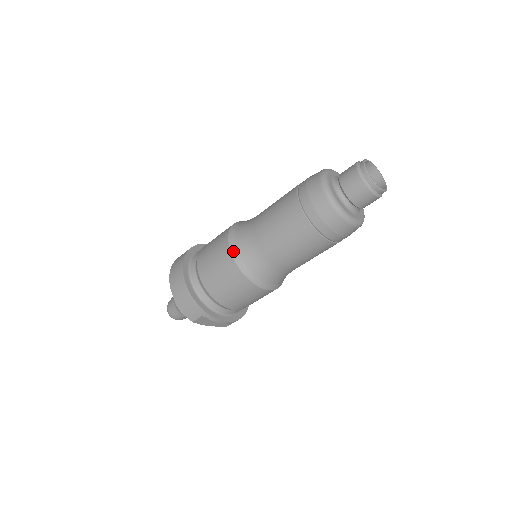
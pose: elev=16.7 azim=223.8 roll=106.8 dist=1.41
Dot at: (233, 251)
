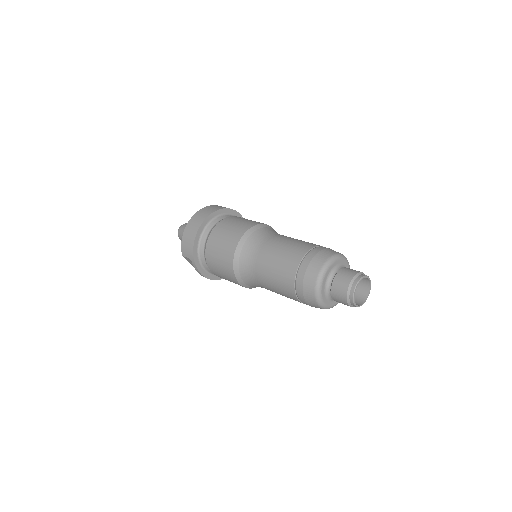
Dot at: (240, 243)
